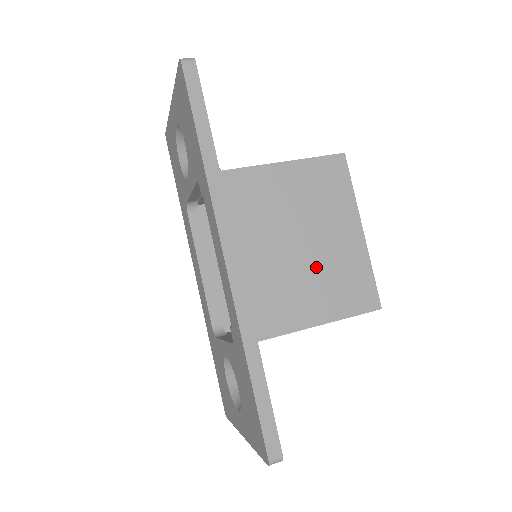
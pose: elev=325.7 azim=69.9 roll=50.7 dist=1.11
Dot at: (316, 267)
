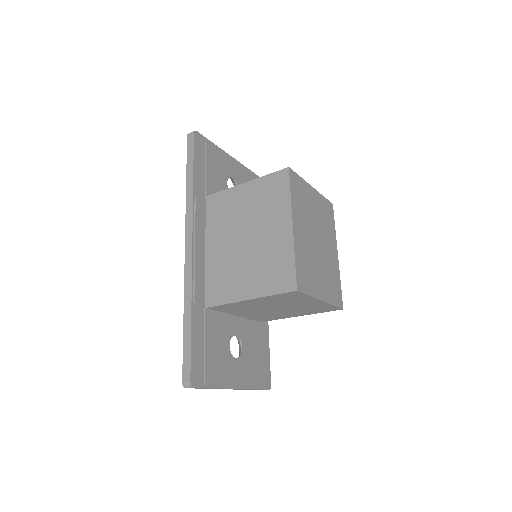
Dot at: (253, 256)
